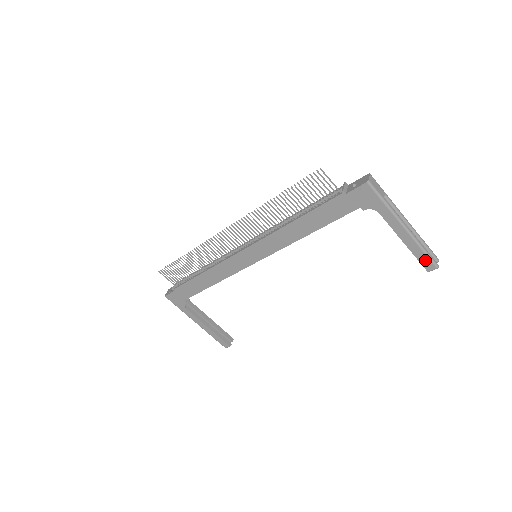
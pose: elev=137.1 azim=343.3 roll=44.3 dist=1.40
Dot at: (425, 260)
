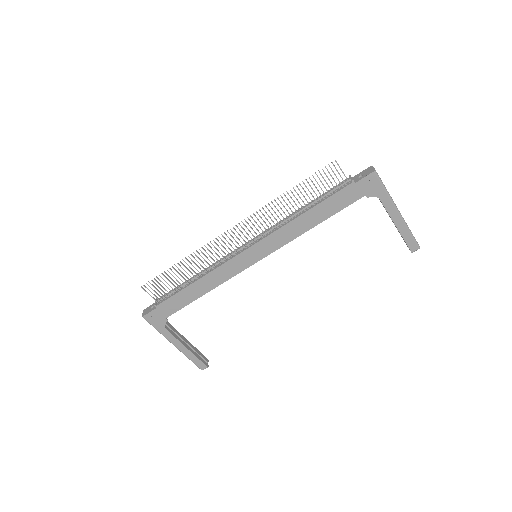
Dot at: (411, 242)
